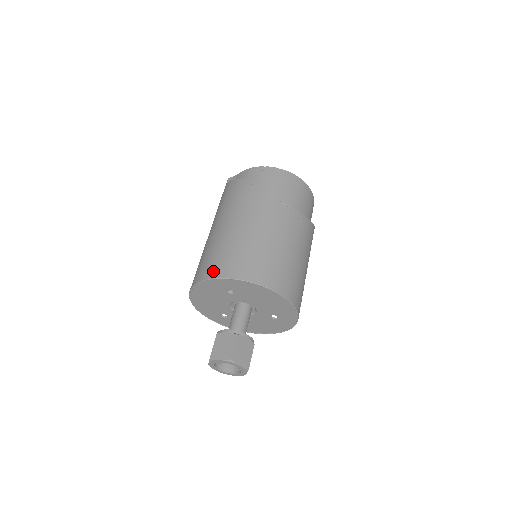
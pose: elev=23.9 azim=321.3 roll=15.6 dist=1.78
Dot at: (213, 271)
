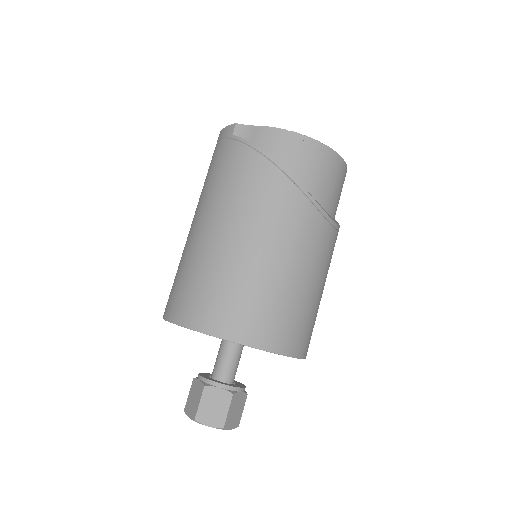
Dot at: (218, 324)
